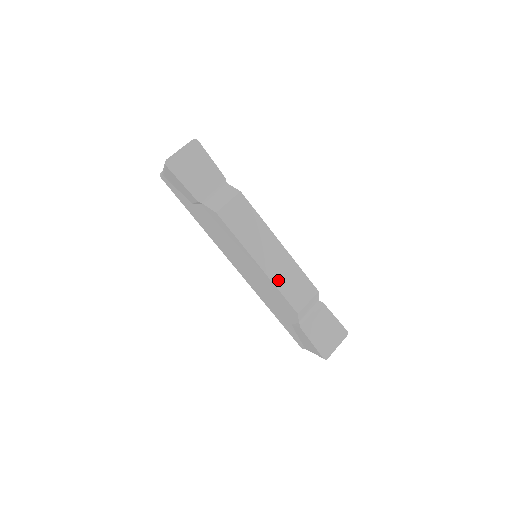
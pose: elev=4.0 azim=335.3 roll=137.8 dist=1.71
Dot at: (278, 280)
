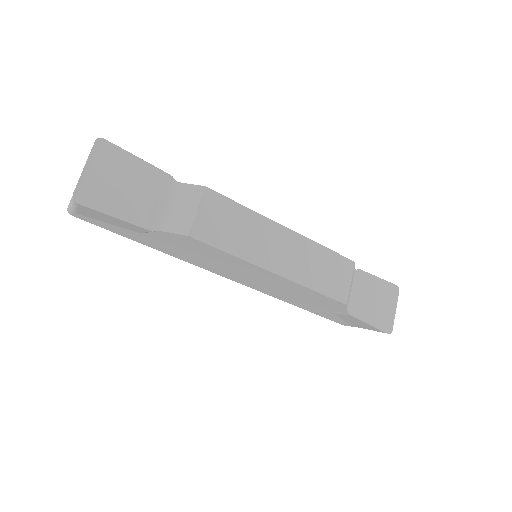
Dot at: (306, 278)
